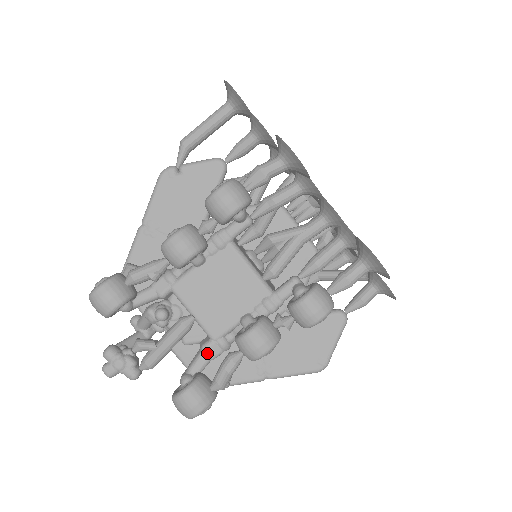
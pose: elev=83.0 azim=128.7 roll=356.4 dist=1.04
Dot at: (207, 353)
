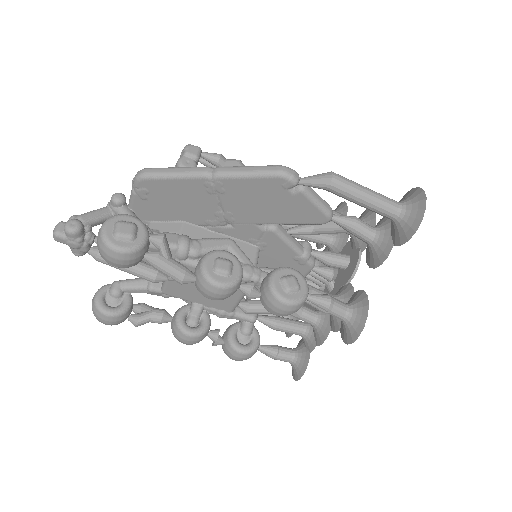
Dot at: (149, 292)
